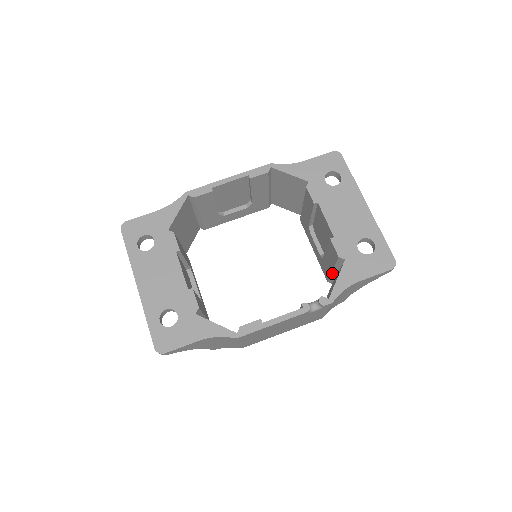
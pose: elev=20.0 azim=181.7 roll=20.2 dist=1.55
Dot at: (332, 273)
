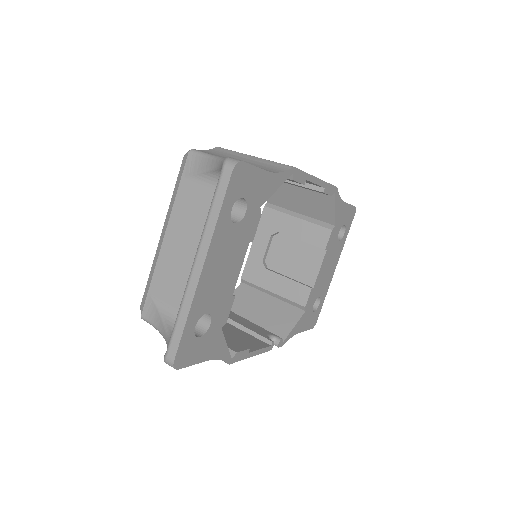
Dot at: (265, 290)
